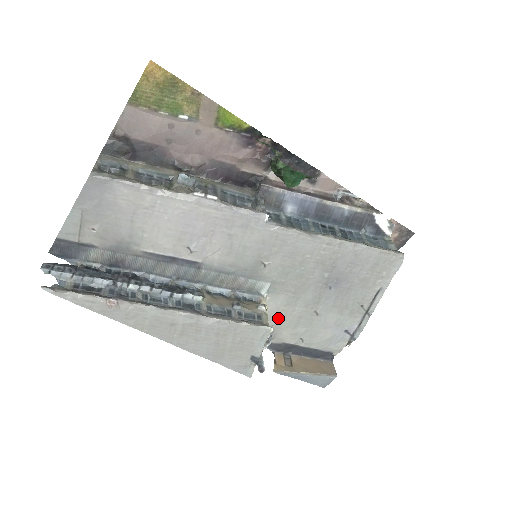
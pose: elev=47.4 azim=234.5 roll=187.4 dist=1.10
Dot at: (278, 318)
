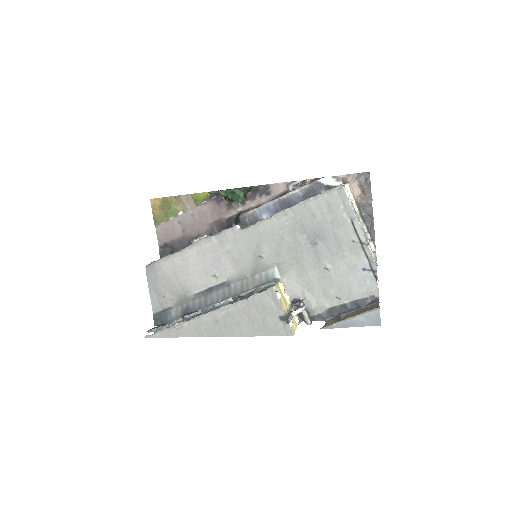
Dot at: (305, 290)
